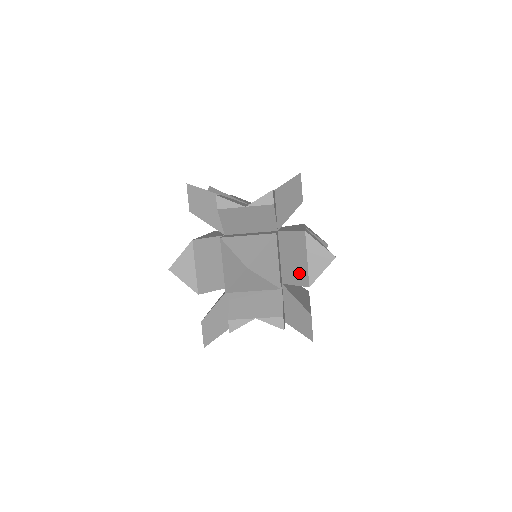
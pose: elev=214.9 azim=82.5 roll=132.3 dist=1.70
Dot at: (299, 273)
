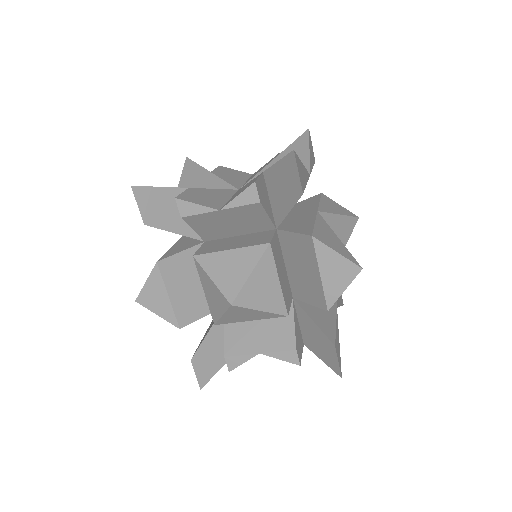
Dot at: (312, 290)
